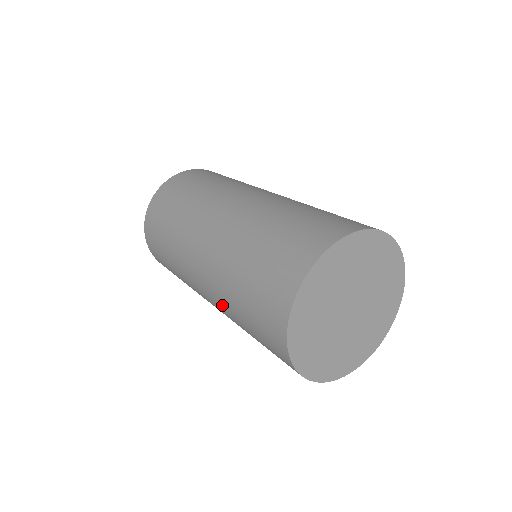
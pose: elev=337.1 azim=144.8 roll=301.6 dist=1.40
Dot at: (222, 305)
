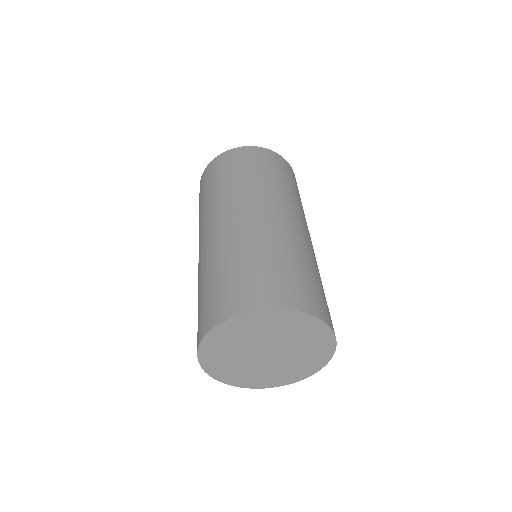
Dot at: occluded
